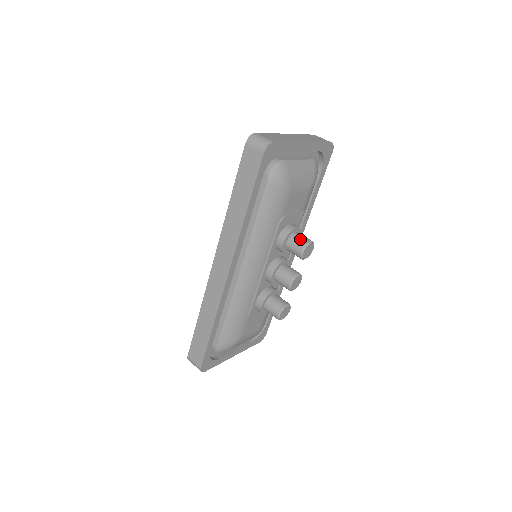
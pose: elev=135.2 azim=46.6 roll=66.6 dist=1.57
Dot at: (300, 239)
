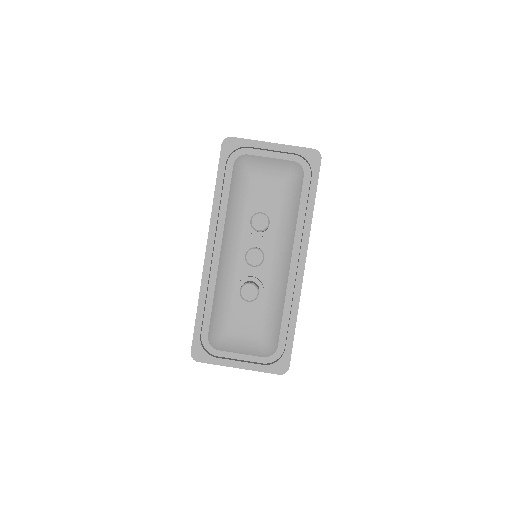
Dot at: occluded
